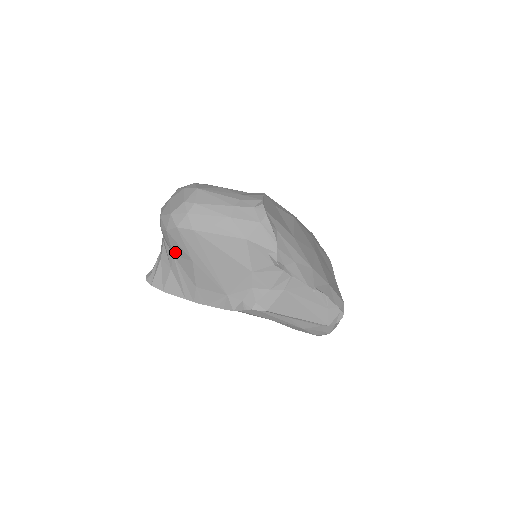
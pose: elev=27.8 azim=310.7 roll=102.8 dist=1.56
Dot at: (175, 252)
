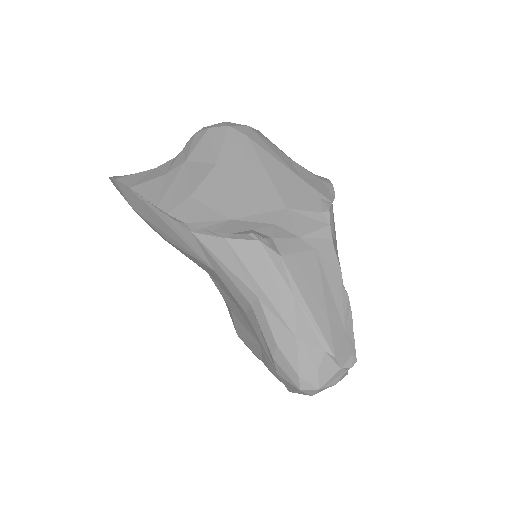
Dot at: (194, 155)
